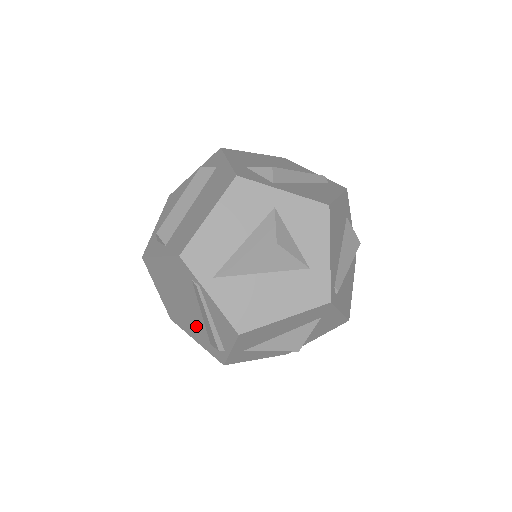
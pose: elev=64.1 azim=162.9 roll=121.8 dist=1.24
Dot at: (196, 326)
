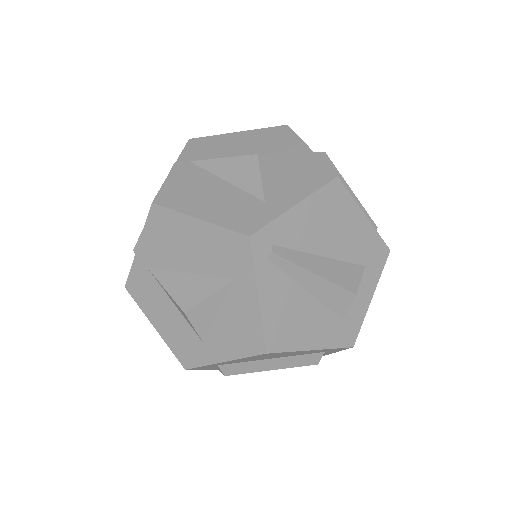
Dot at: occluded
